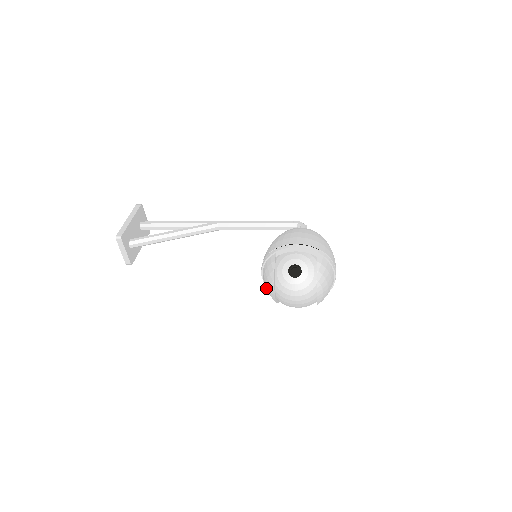
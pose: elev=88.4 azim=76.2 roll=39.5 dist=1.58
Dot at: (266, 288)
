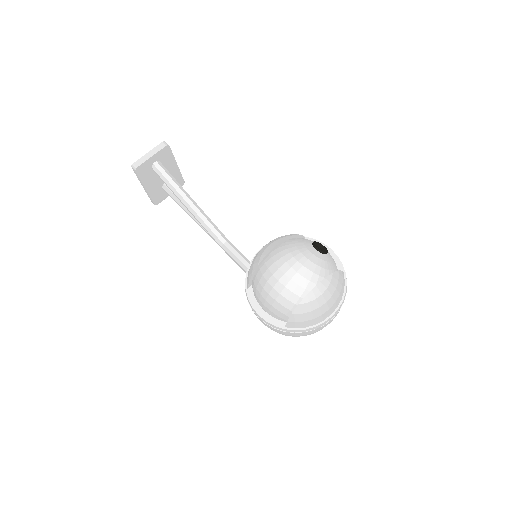
Dot at: (263, 247)
